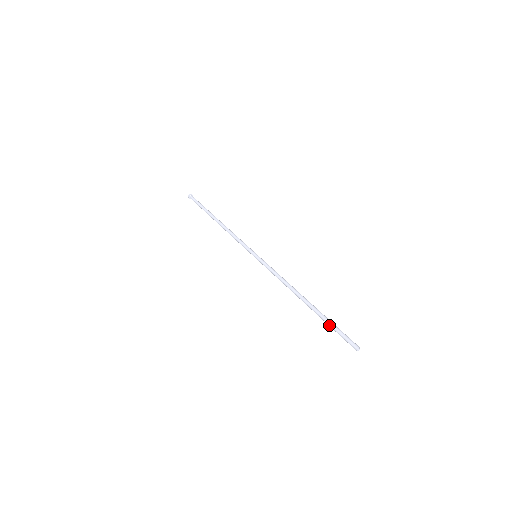
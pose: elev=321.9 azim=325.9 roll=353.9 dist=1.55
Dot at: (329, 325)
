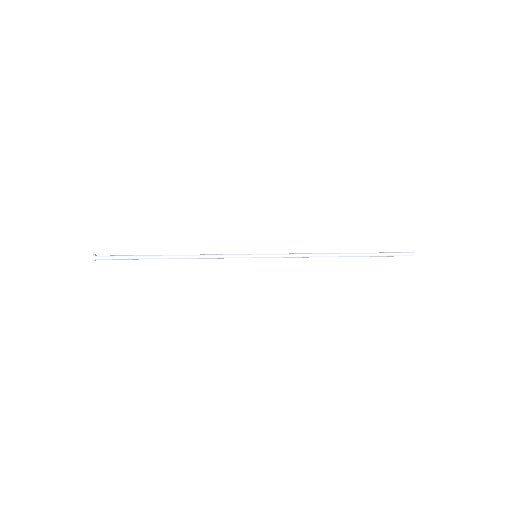
Dot at: (380, 253)
